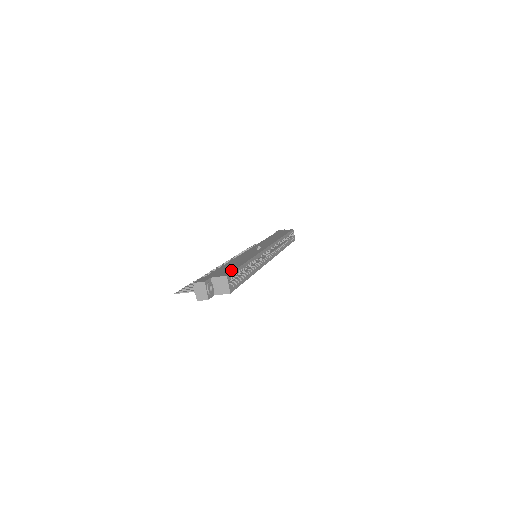
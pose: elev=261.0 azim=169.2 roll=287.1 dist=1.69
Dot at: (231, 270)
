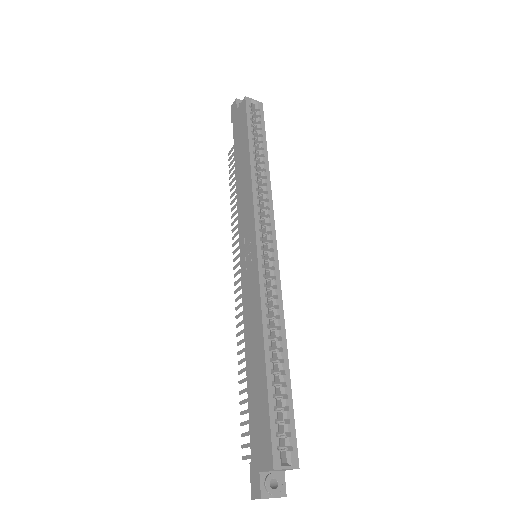
Dot at: (266, 429)
